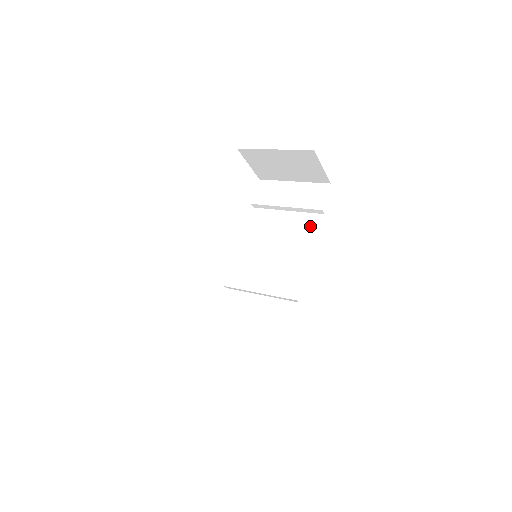
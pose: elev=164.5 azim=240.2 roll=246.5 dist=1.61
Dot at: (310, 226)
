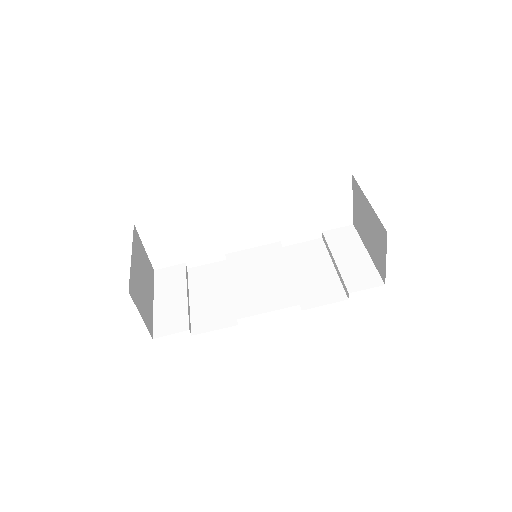
Dot at: (327, 293)
